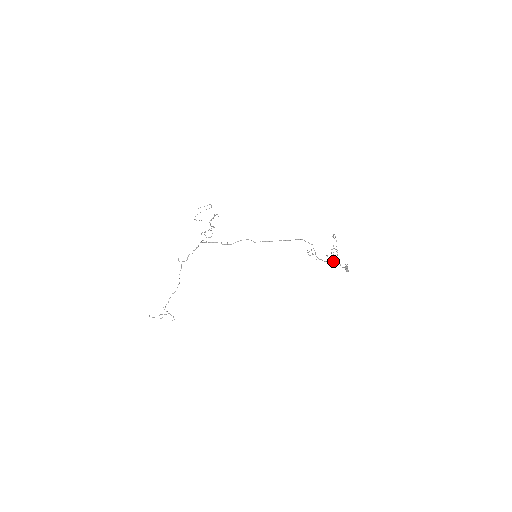
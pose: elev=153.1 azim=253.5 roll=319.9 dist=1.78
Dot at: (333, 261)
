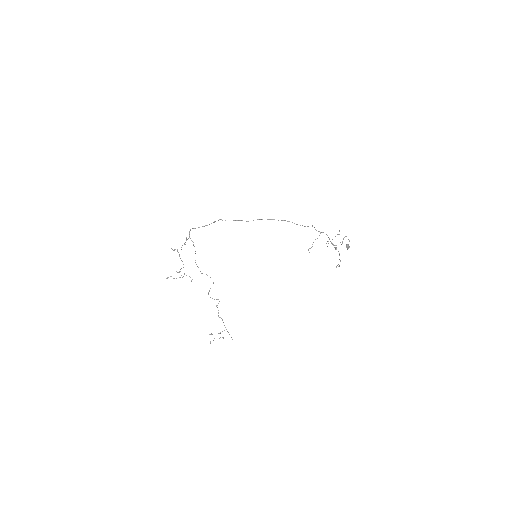
Dot at: occluded
